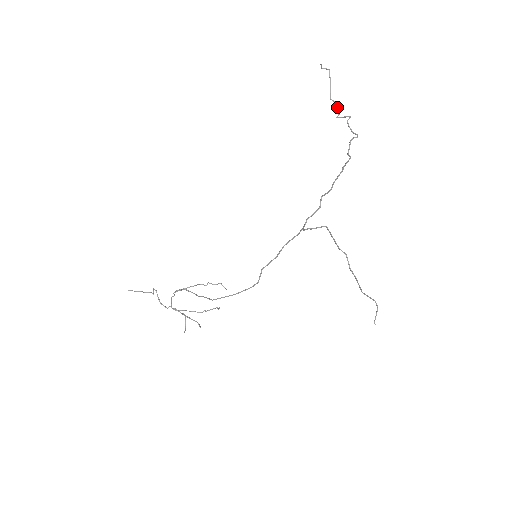
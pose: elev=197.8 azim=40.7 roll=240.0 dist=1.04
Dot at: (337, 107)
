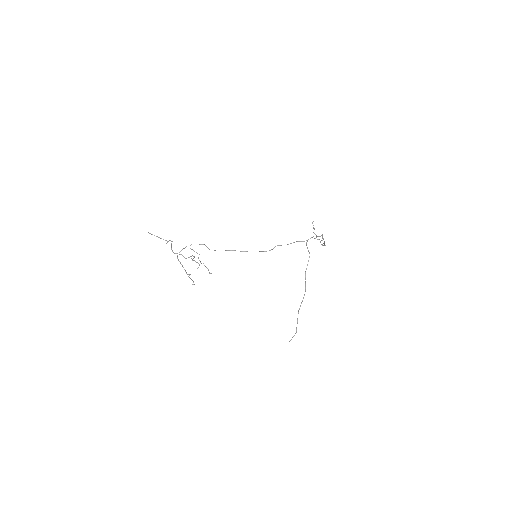
Dot at: occluded
